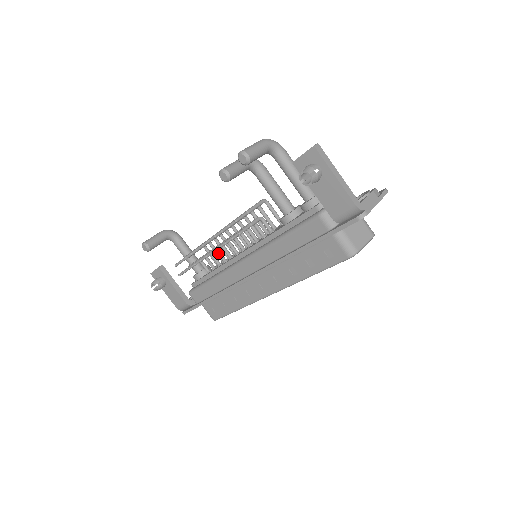
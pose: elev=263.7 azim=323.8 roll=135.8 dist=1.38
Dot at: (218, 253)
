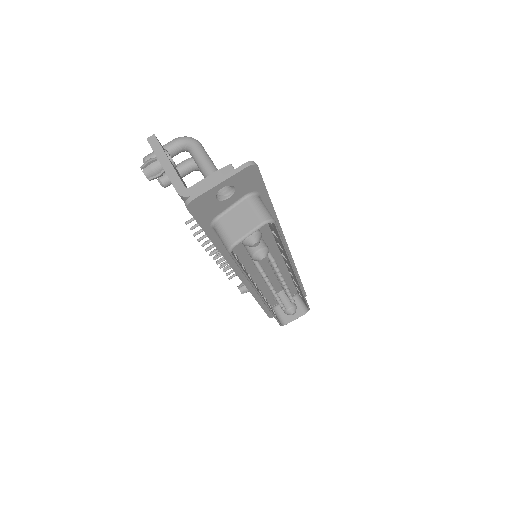
Dot at: occluded
